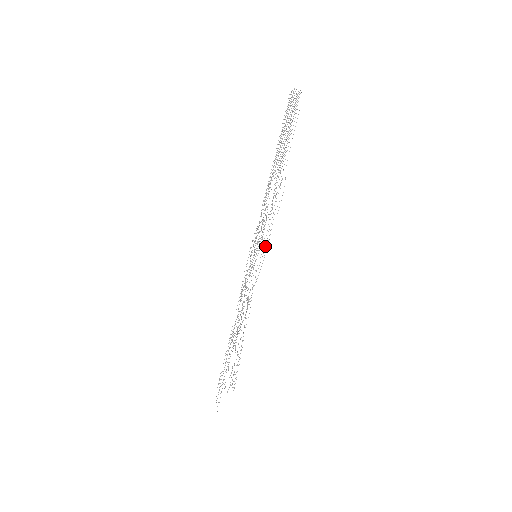
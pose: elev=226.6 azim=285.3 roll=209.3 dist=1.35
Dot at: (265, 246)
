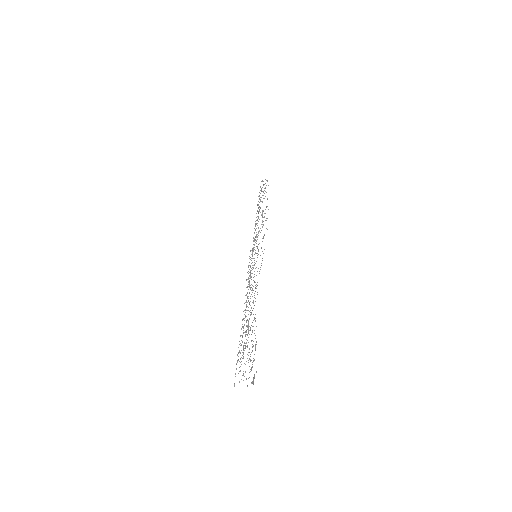
Dot at: (262, 251)
